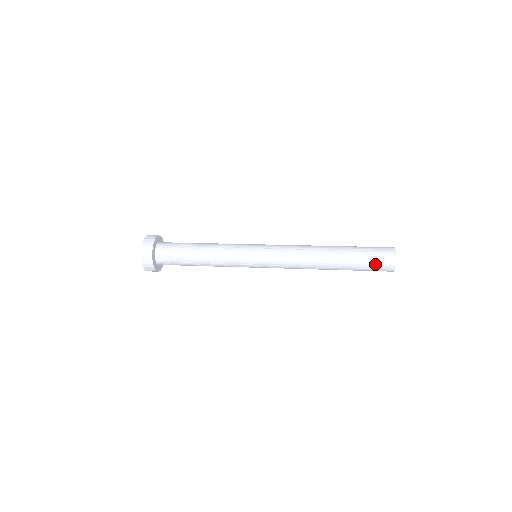
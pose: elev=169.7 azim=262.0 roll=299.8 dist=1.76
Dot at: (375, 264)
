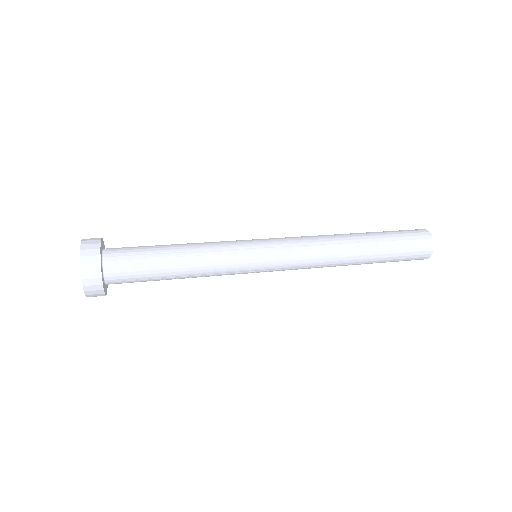
Dot at: (410, 255)
